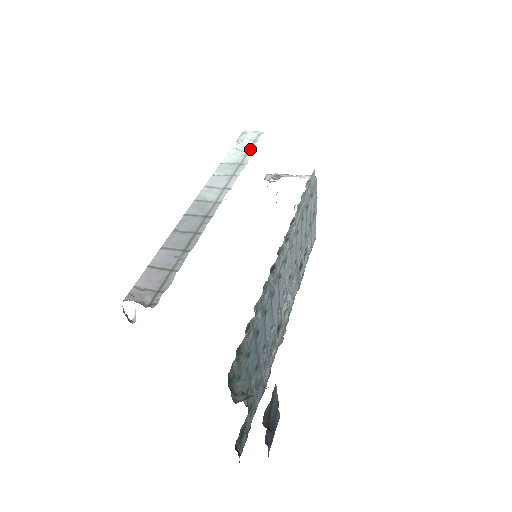
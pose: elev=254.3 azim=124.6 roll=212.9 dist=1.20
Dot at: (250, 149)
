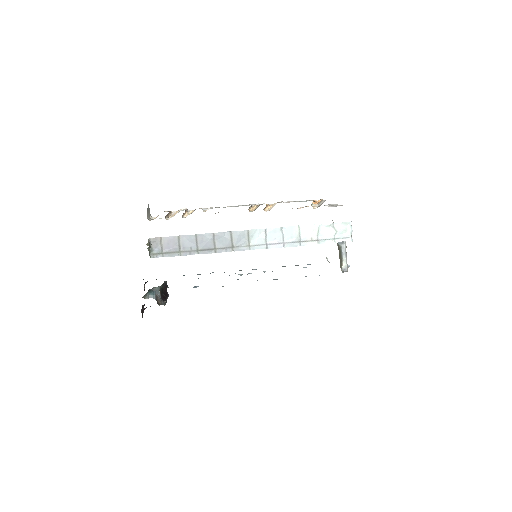
Dot at: (321, 241)
